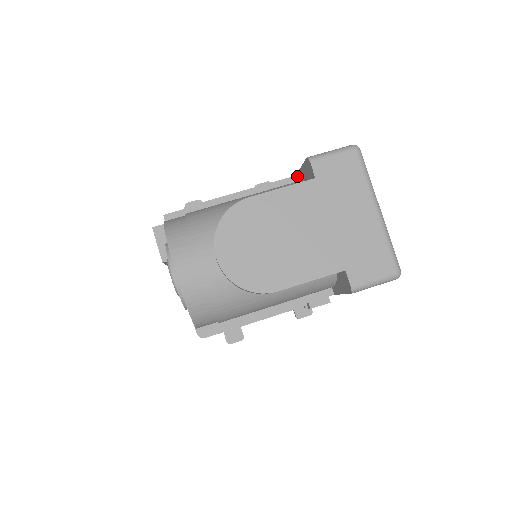
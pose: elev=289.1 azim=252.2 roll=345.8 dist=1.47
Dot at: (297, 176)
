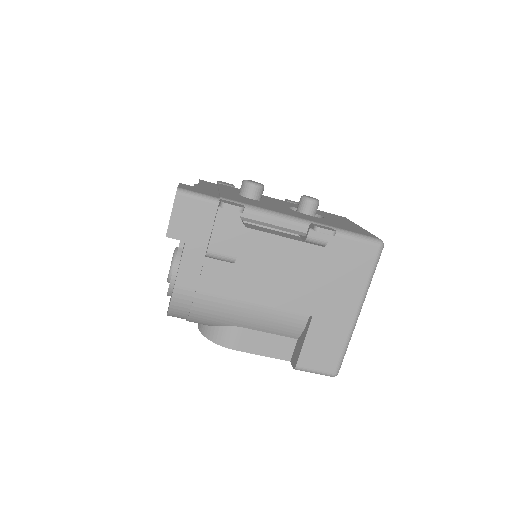
Dot at: (310, 320)
